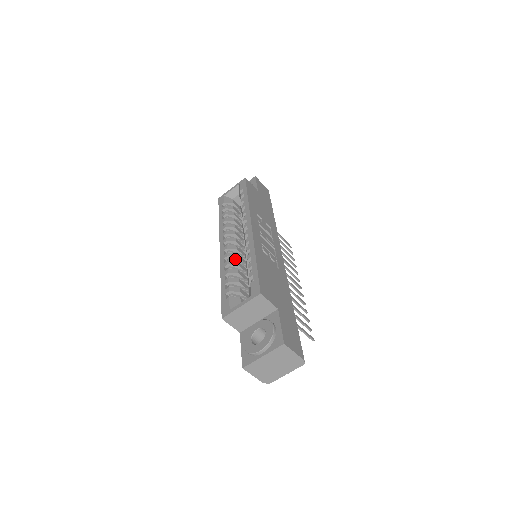
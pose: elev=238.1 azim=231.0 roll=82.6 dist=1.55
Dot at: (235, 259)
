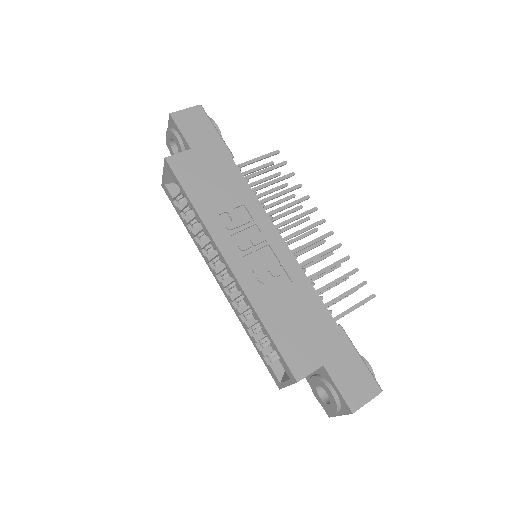
Dot at: (241, 295)
